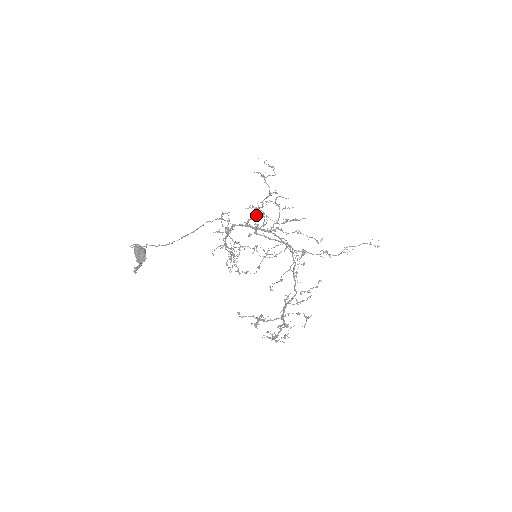
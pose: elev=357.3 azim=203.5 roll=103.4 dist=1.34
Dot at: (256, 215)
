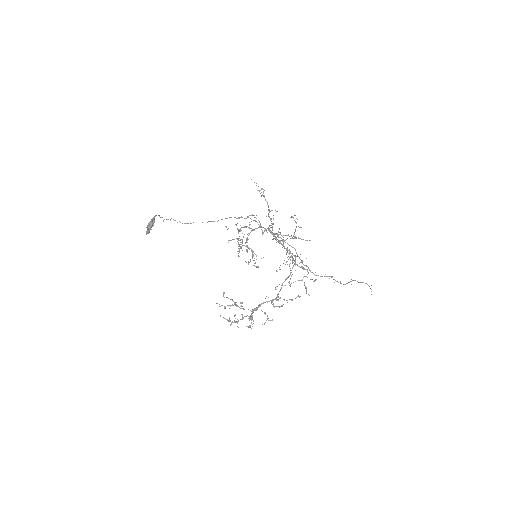
Dot at: occluded
